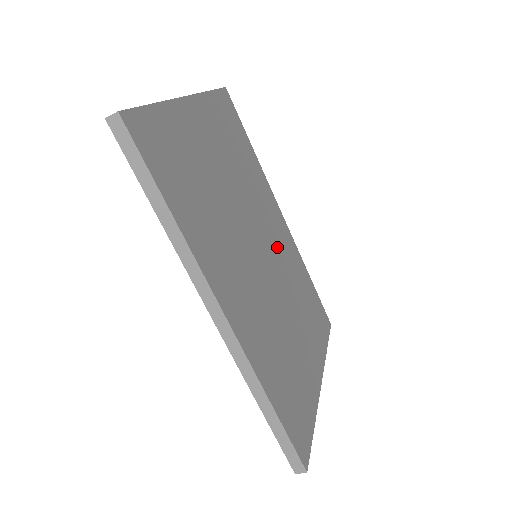
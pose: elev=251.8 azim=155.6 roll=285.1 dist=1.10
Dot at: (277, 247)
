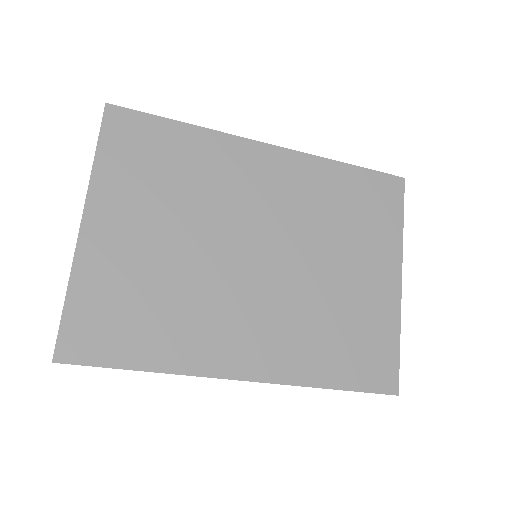
Dot at: (277, 207)
